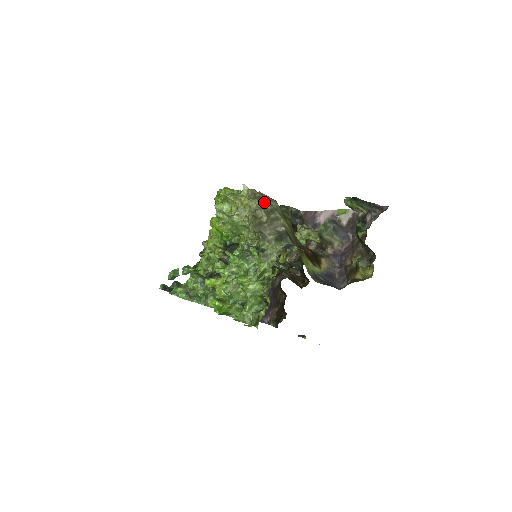
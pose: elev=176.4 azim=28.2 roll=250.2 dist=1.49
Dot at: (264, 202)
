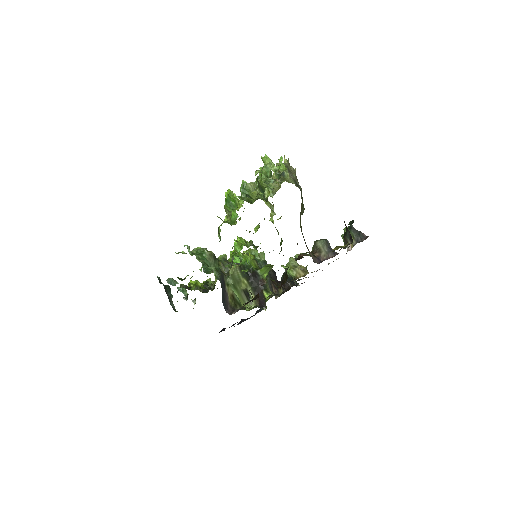
Dot at: occluded
